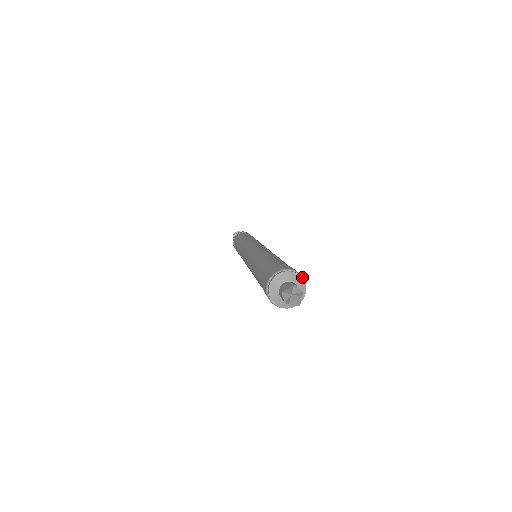
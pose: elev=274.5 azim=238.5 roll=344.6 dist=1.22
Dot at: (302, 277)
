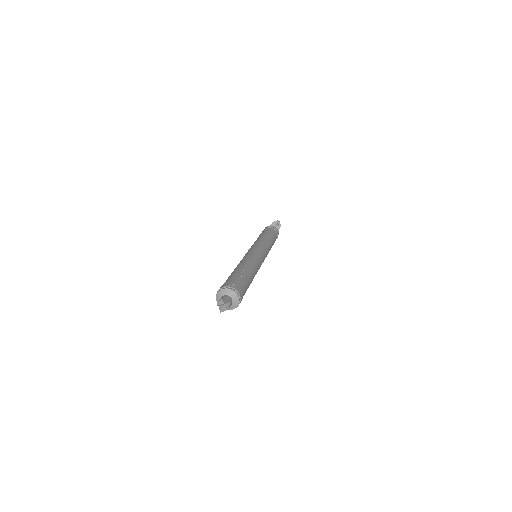
Dot at: (231, 287)
